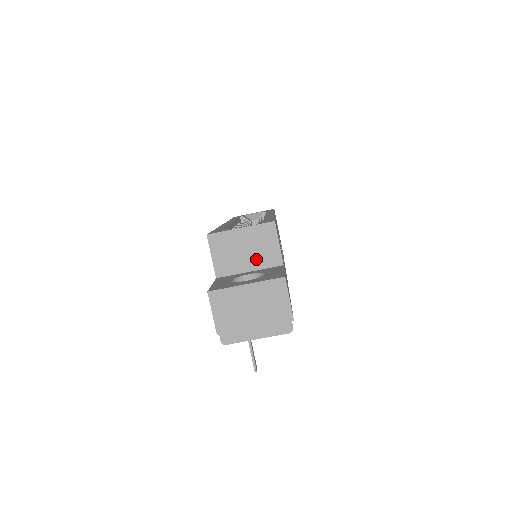
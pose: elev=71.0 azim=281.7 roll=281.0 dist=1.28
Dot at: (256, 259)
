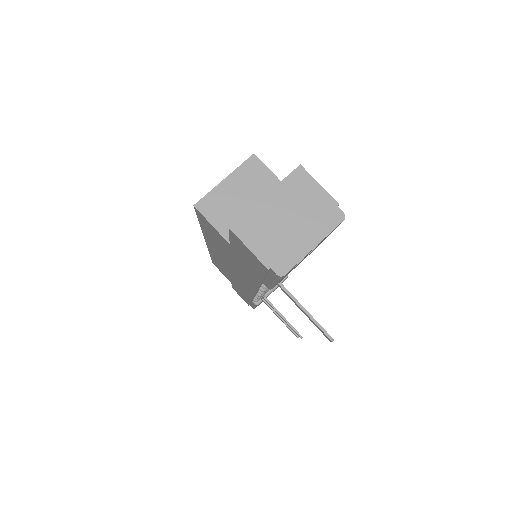
Dot at: occluded
